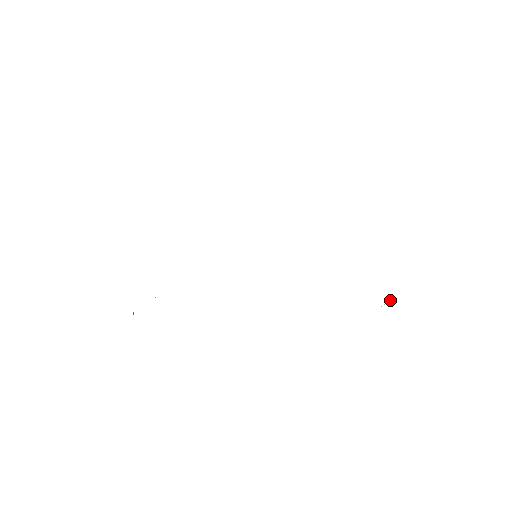
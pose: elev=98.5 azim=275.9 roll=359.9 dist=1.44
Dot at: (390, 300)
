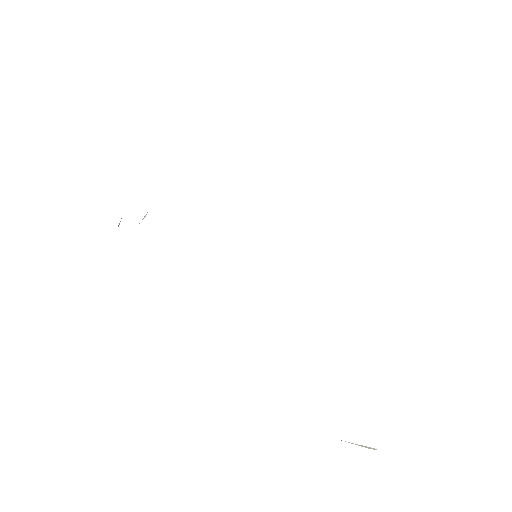
Dot at: occluded
